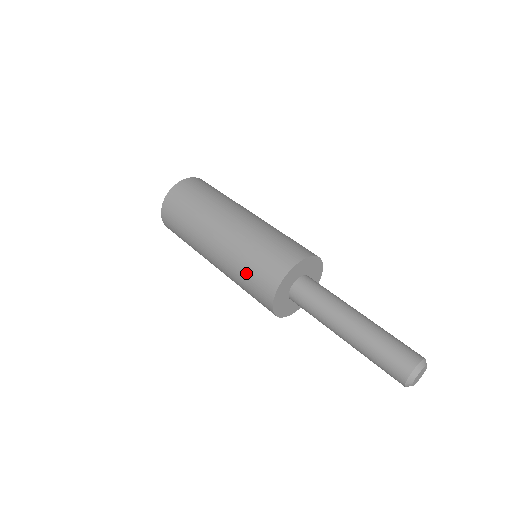
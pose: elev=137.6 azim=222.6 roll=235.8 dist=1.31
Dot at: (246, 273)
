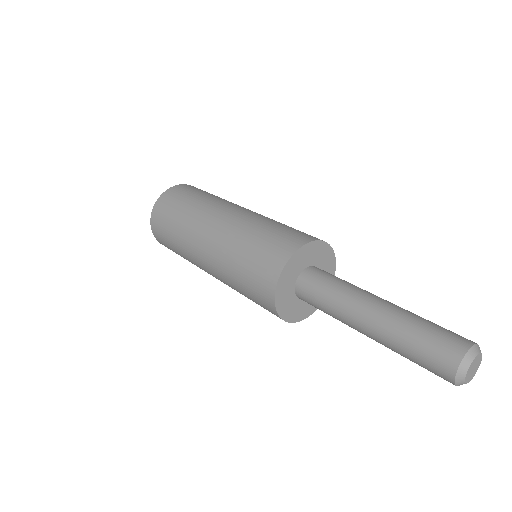
Dot at: (242, 265)
